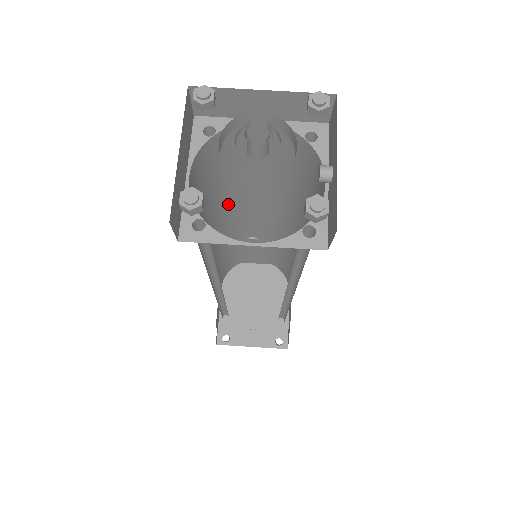
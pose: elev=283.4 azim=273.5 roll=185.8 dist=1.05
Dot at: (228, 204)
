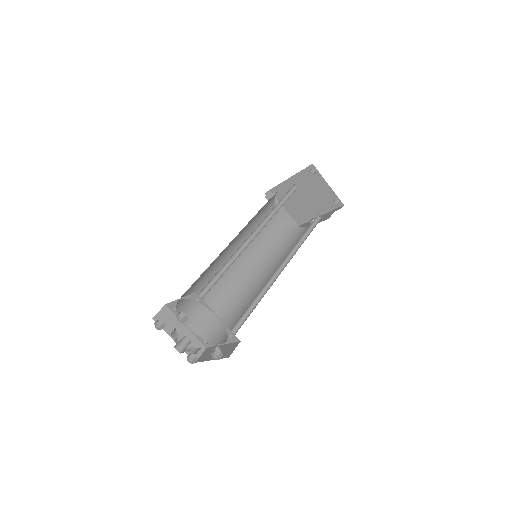
Dot at: occluded
